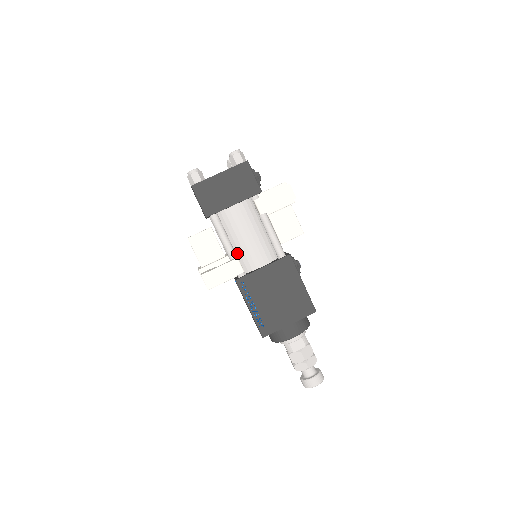
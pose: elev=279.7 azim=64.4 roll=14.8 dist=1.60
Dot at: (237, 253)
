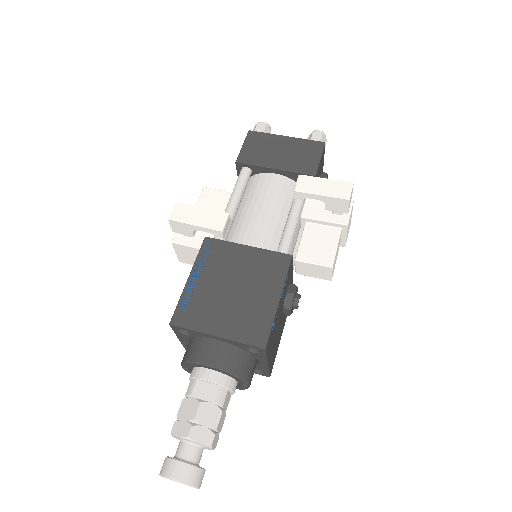
Dot at: (236, 222)
